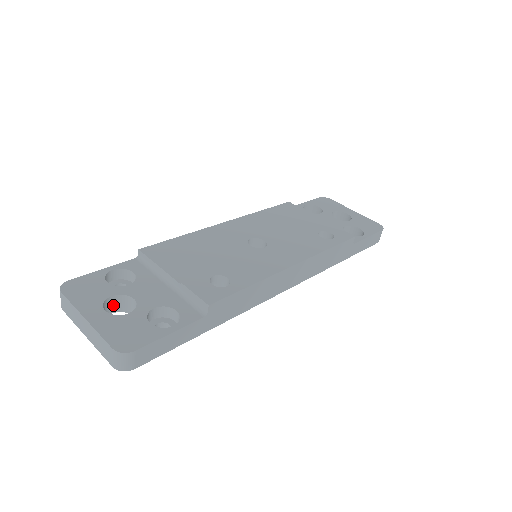
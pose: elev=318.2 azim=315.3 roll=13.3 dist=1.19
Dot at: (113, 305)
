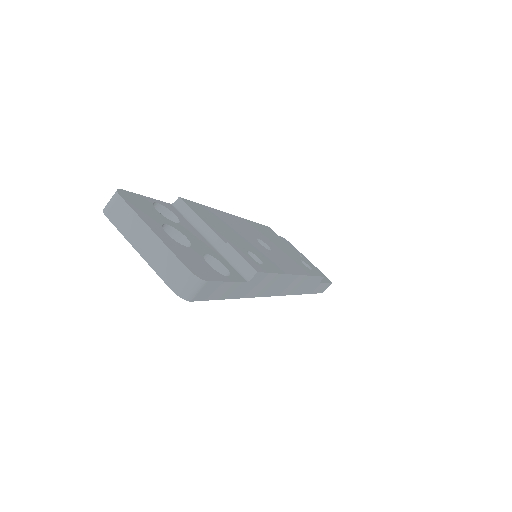
Dot at: occluded
